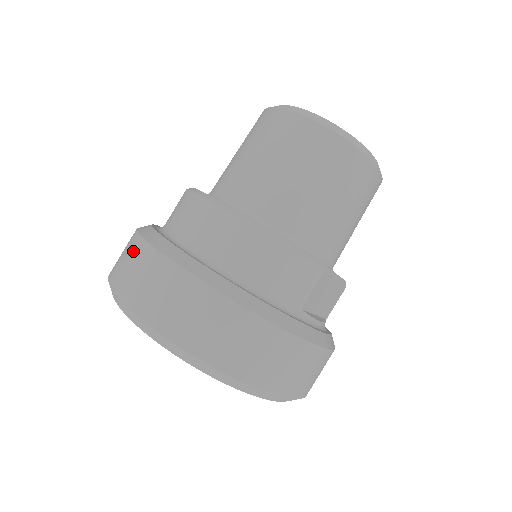
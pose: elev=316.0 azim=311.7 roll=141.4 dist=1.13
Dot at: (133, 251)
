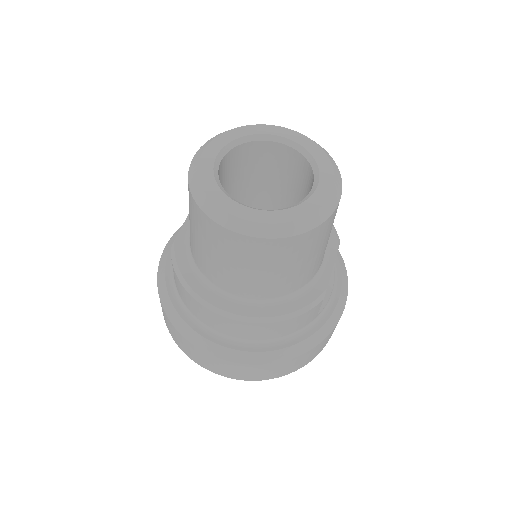
Dot at: (180, 339)
